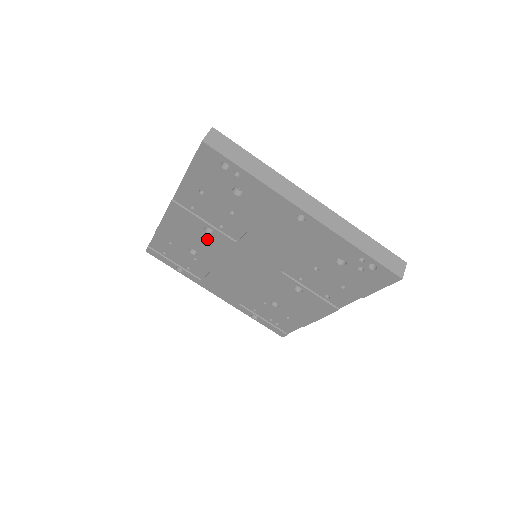
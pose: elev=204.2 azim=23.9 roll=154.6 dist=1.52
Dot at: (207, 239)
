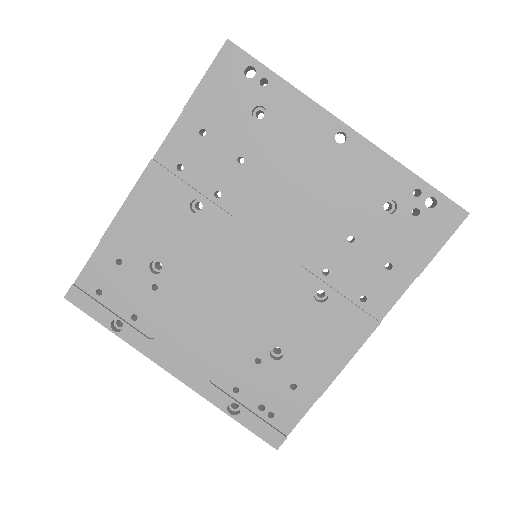
Dot at: (189, 227)
